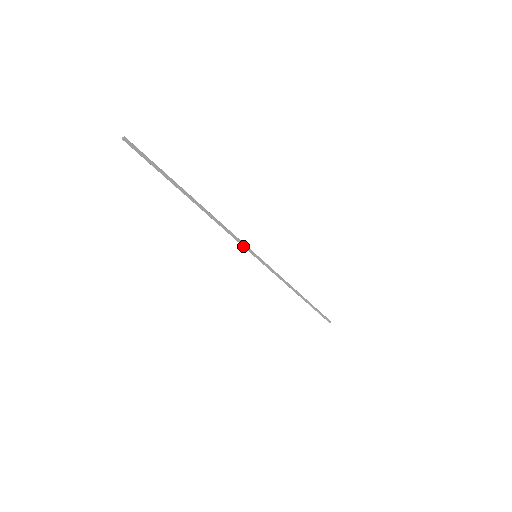
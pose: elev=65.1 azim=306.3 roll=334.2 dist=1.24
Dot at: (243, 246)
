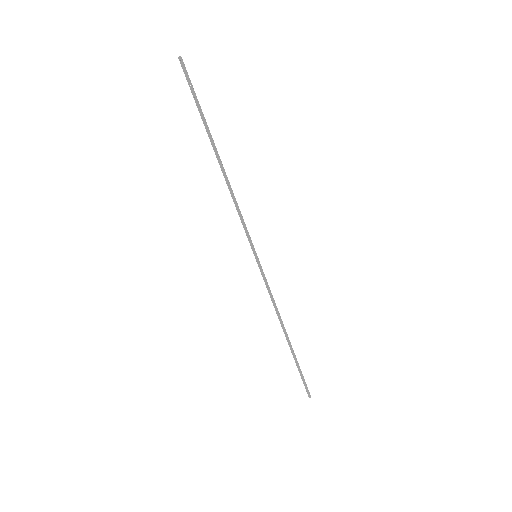
Dot at: (247, 235)
